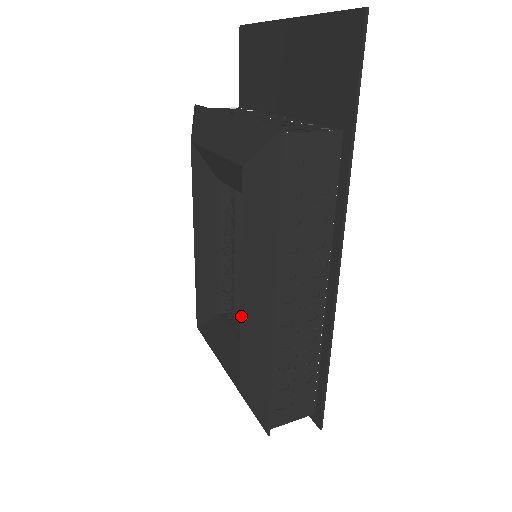
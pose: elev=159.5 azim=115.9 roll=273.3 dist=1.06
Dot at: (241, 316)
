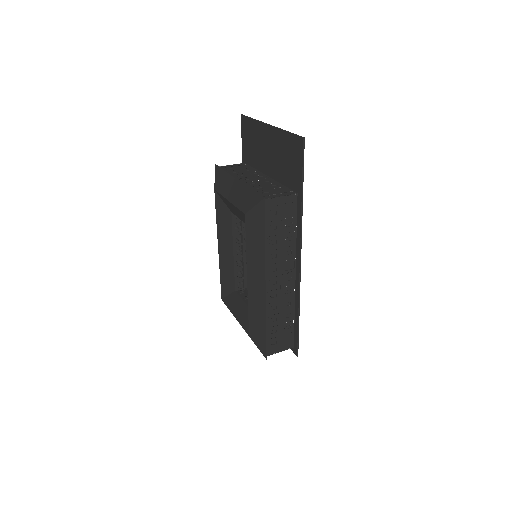
Dot at: (248, 292)
